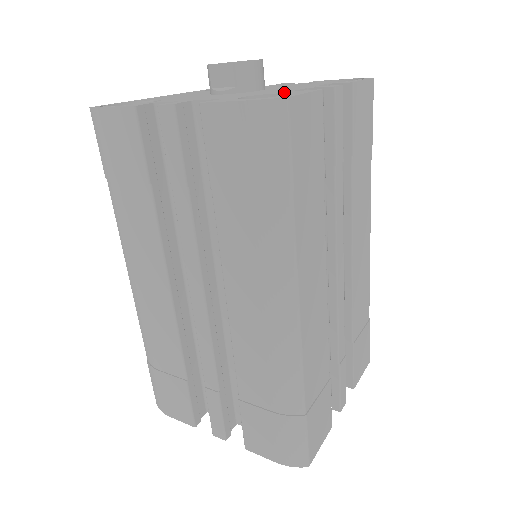
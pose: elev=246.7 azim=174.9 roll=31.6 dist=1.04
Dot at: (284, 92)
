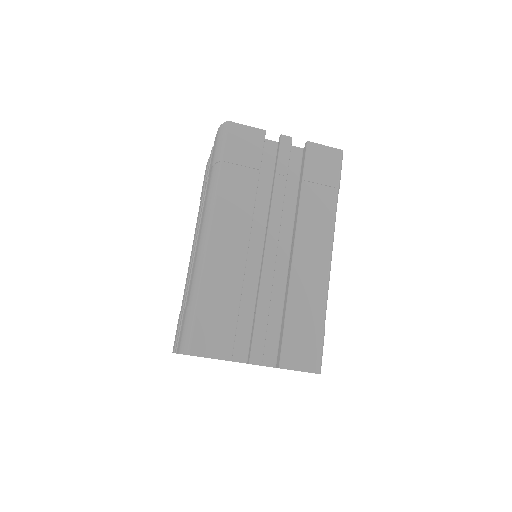
Dot at: occluded
